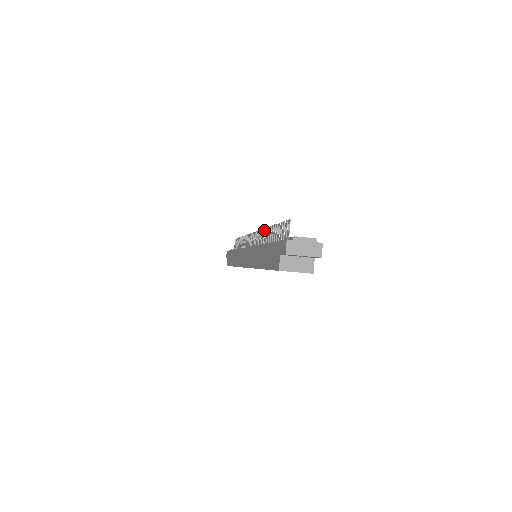
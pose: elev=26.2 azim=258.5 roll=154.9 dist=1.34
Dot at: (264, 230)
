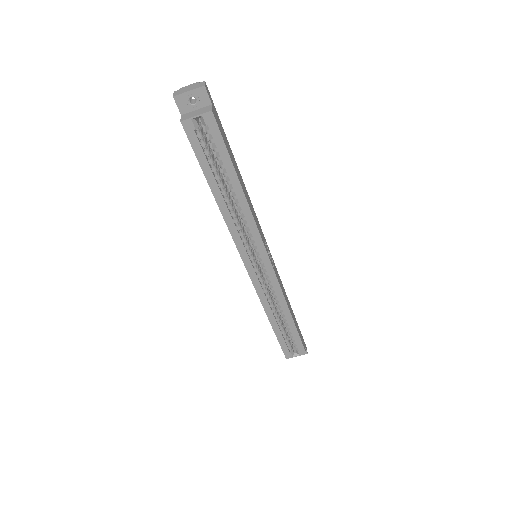
Dot at: occluded
